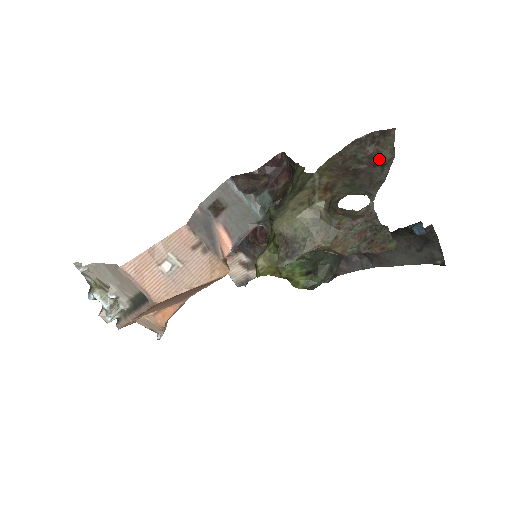
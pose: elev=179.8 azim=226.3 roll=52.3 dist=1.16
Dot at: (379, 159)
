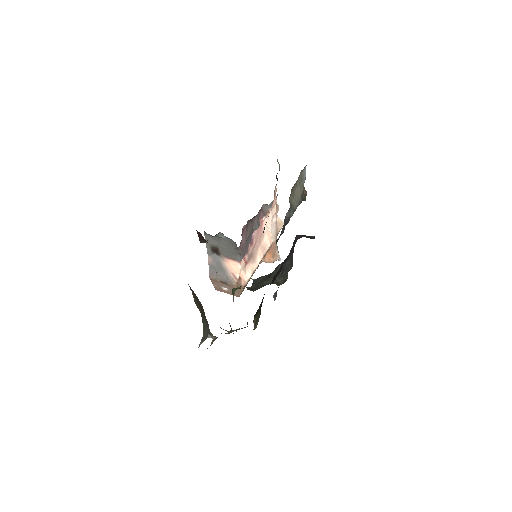
Dot at: occluded
